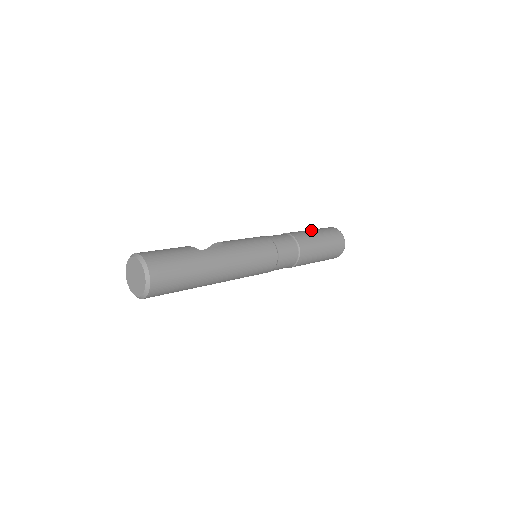
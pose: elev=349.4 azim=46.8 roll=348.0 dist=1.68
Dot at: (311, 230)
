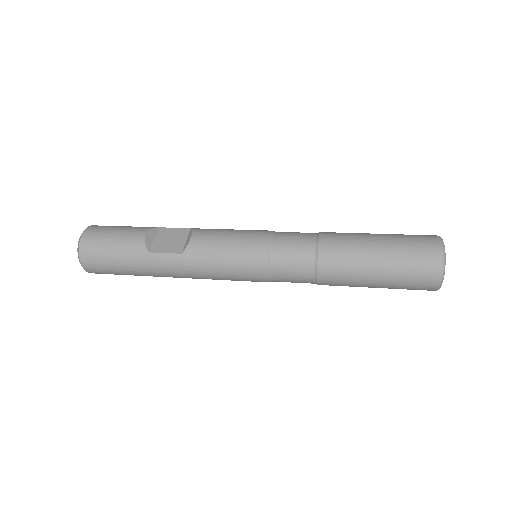
Dot at: (375, 249)
